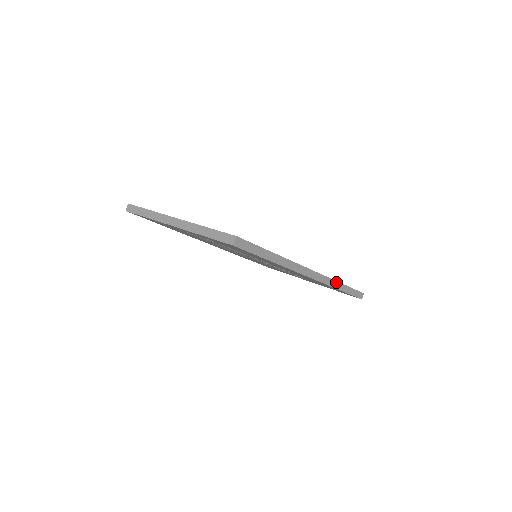
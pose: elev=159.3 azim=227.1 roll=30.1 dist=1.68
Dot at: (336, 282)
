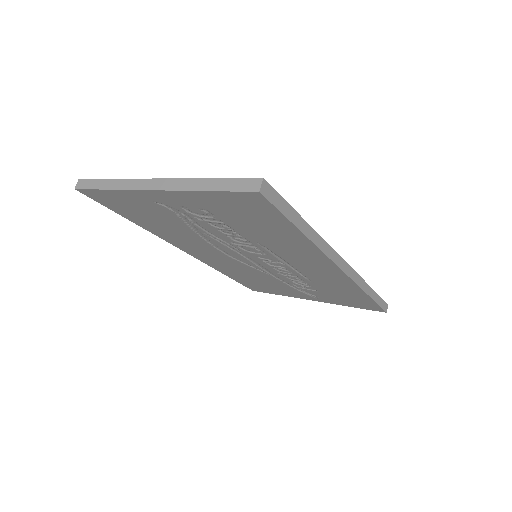
Dot at: (365, 283)
